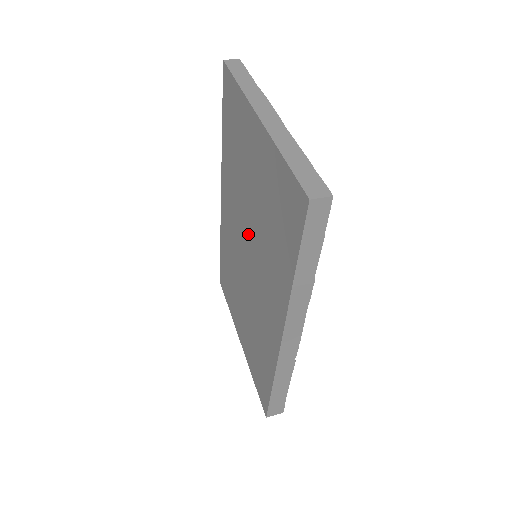
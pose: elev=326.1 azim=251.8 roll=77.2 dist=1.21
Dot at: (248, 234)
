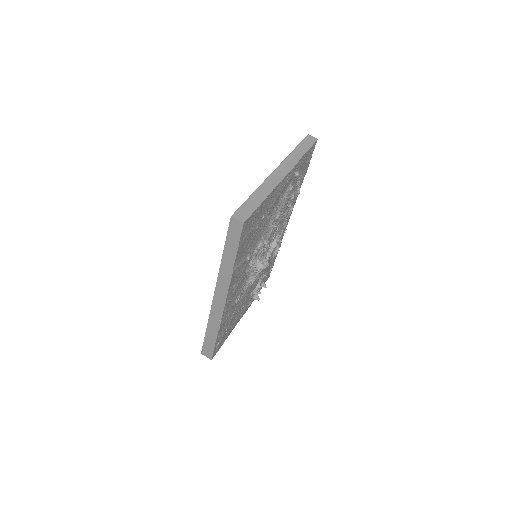
Dot at: occluded
